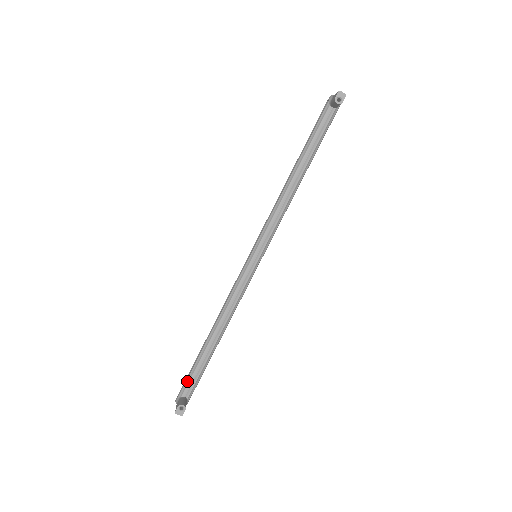
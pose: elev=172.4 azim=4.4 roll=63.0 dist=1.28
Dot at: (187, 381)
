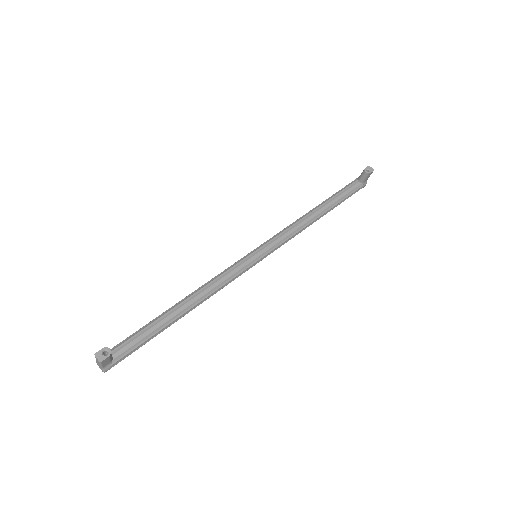
Dot at: (124, 340)
